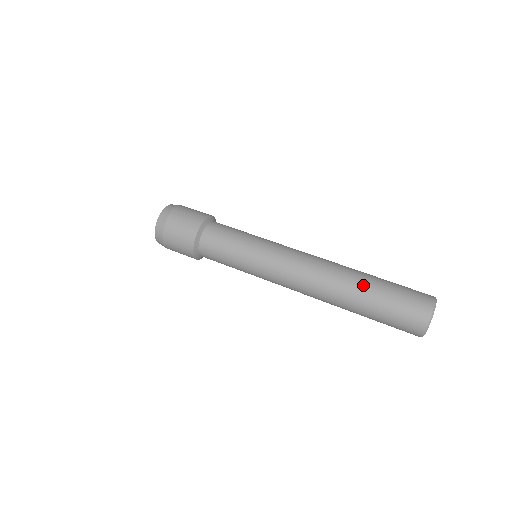
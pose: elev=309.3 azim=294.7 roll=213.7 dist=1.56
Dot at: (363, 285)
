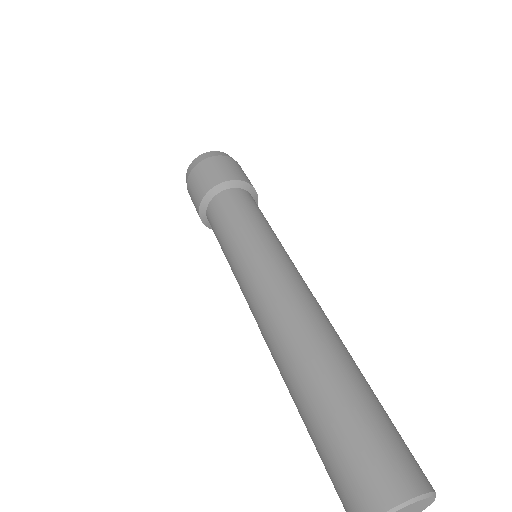
Dot at: (343, 369)
